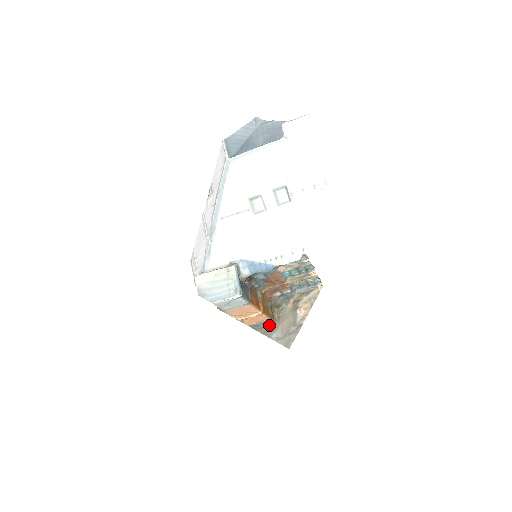
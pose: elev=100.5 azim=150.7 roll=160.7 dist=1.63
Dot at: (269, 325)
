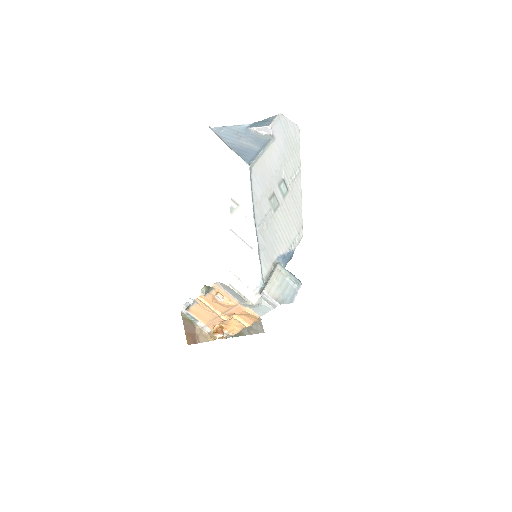
Dot at: occluded
